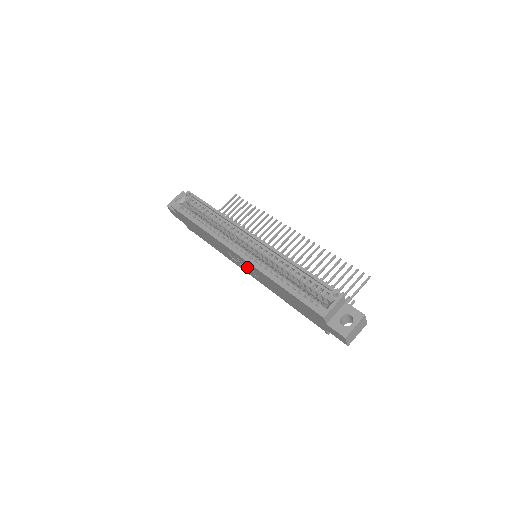
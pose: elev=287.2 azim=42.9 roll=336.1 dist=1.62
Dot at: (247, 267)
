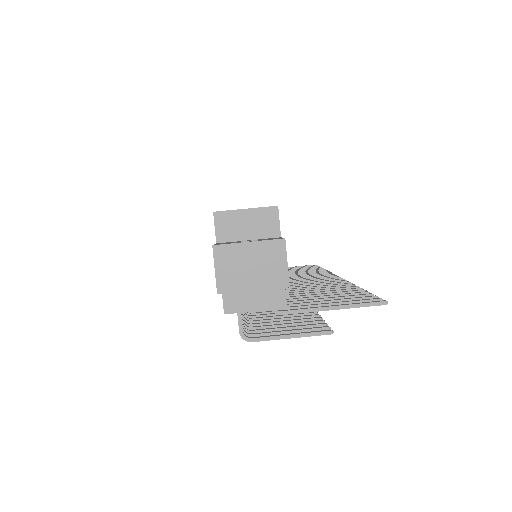
Dot at: occluded
